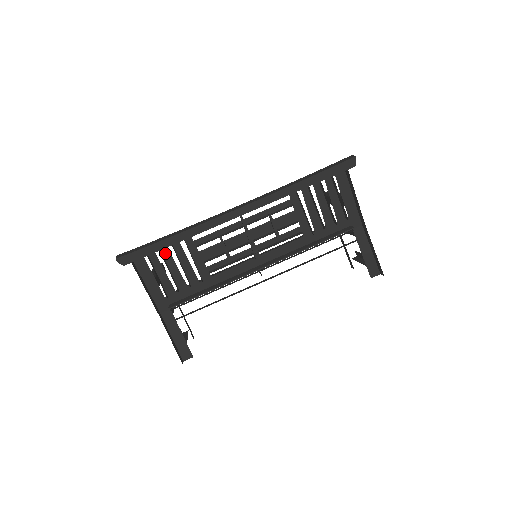
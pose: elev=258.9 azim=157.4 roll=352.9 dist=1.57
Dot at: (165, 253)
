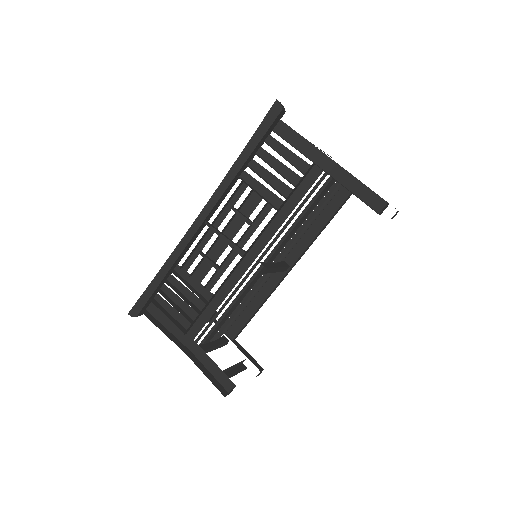
Dot at: (166, 291)
